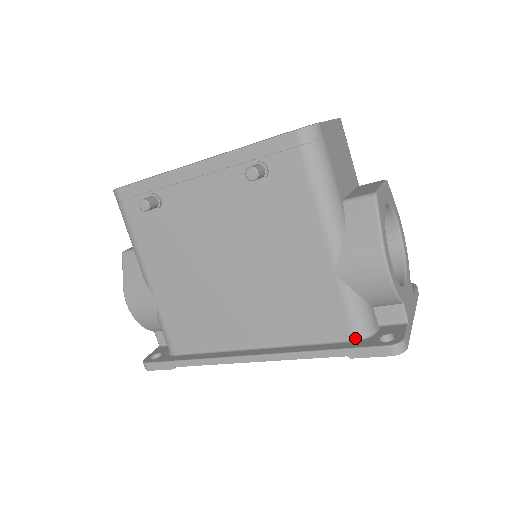
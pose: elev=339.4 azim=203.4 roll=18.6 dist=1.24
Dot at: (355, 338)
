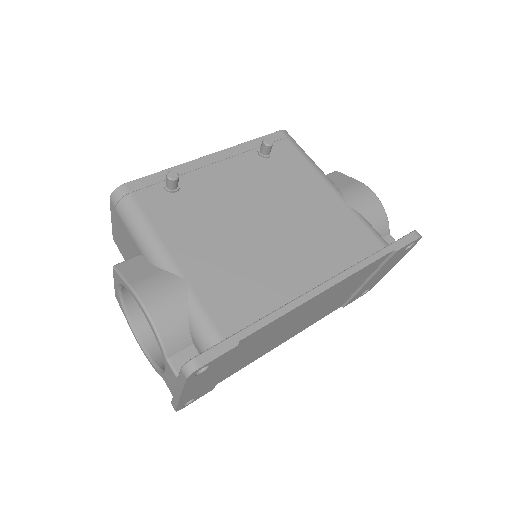
Dot at: occluded
